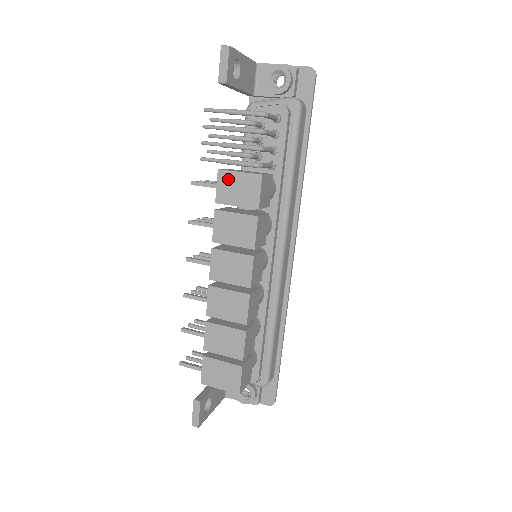
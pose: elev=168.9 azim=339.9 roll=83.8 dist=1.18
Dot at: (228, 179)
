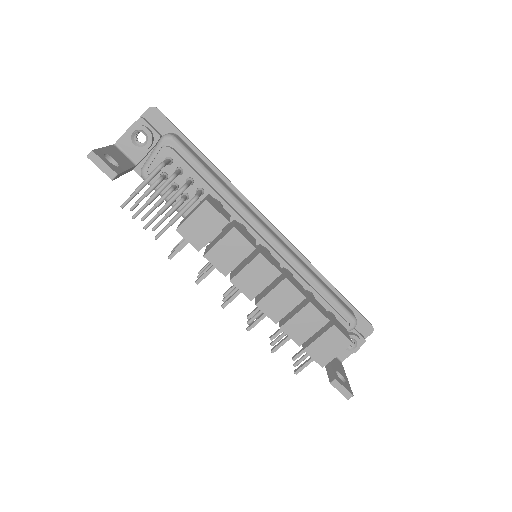
Dot at: (189, 228)
